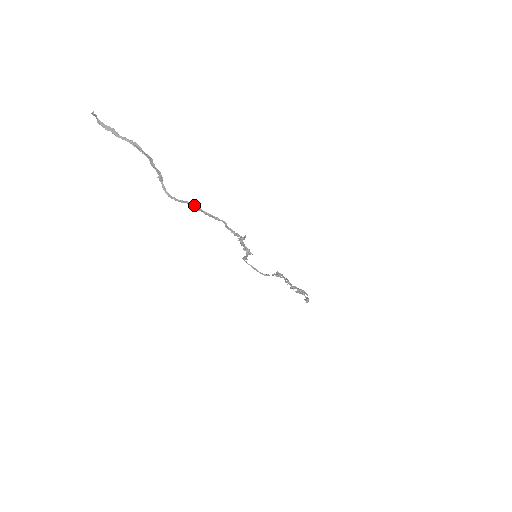
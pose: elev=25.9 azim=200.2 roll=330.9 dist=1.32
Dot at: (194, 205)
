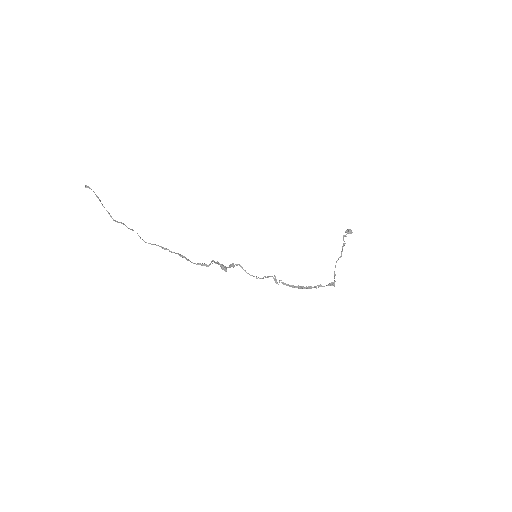
Dot at: (160, 246)
